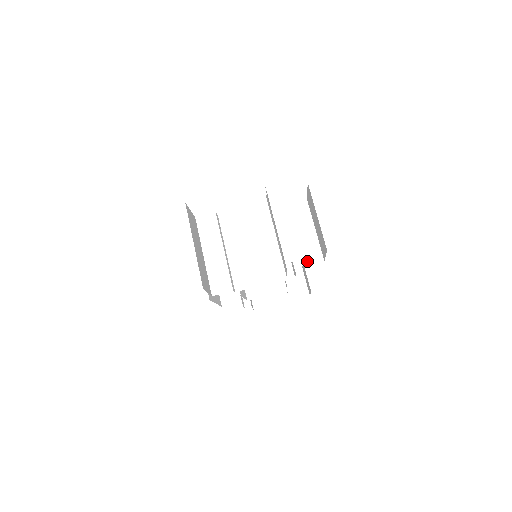
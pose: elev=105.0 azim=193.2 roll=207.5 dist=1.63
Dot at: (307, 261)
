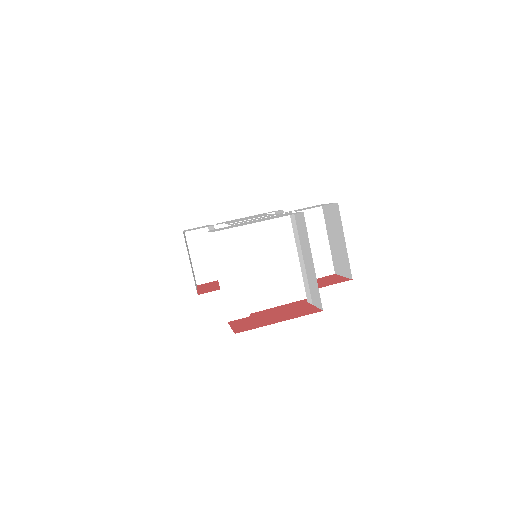
Dot at: (318, 274)
